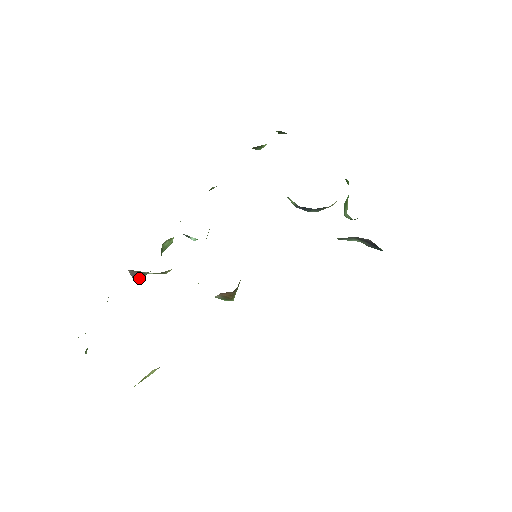
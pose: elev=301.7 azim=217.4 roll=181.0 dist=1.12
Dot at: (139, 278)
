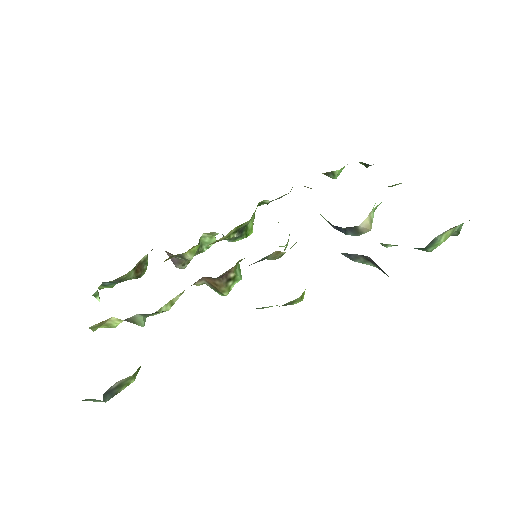
Dot at: (179, 265)
